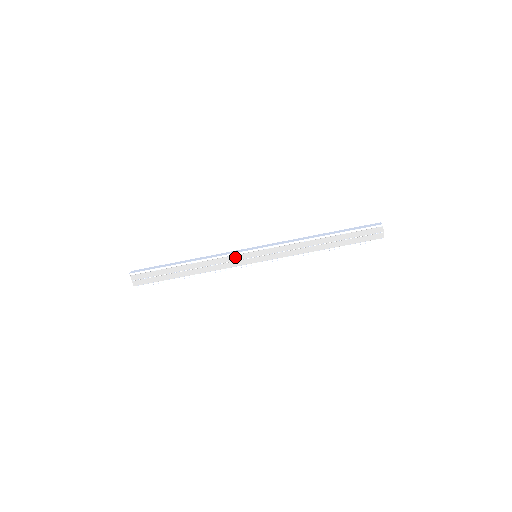
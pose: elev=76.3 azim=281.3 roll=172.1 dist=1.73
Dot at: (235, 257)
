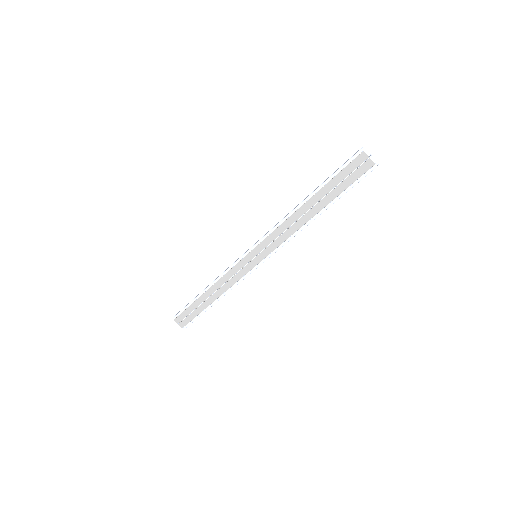
Dot at: (237, 266)
